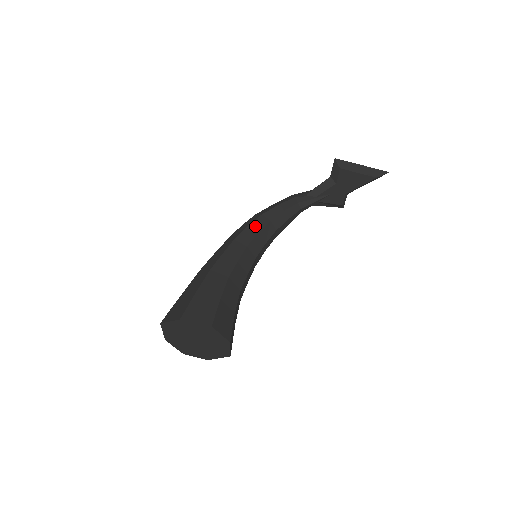
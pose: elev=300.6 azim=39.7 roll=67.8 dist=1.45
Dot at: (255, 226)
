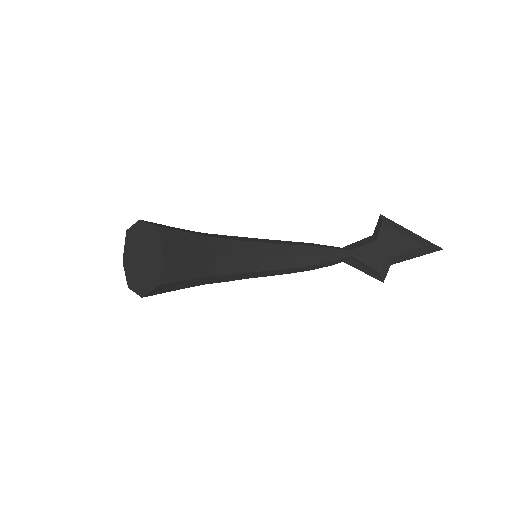
Dot at: (273, 241)
